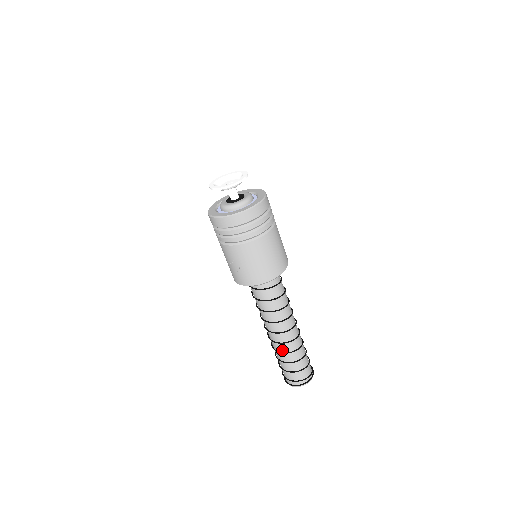
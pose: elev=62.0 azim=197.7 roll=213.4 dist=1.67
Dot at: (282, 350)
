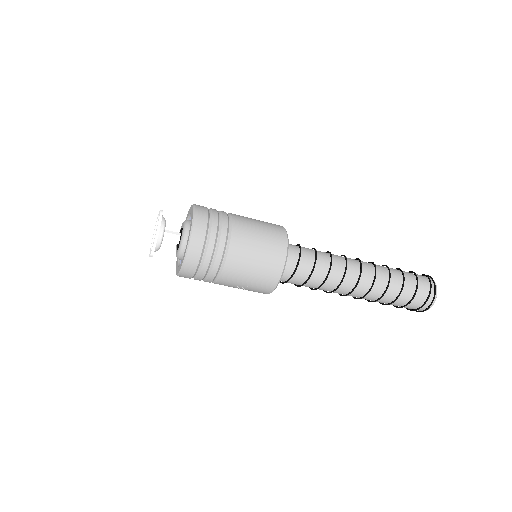
Dot at: (375, 298)
